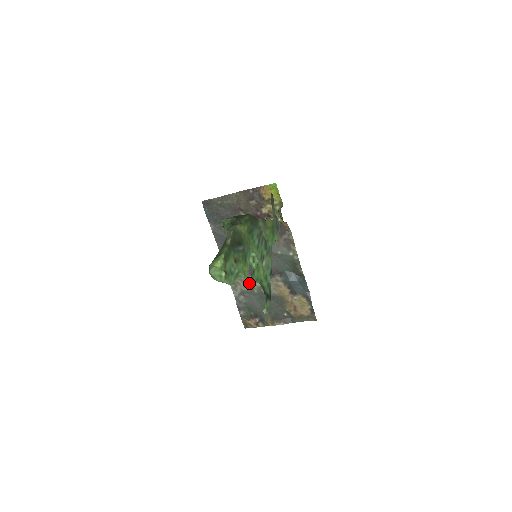
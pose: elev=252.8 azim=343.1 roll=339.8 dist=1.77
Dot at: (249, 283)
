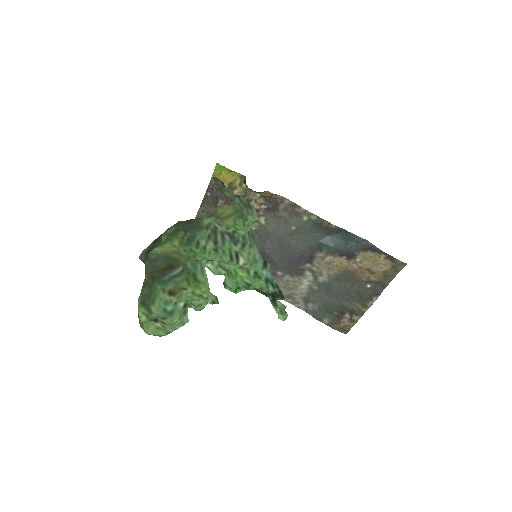
Dot at: (301, 285)
